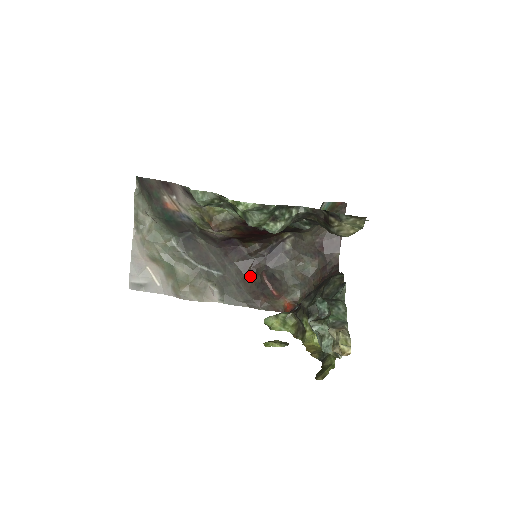
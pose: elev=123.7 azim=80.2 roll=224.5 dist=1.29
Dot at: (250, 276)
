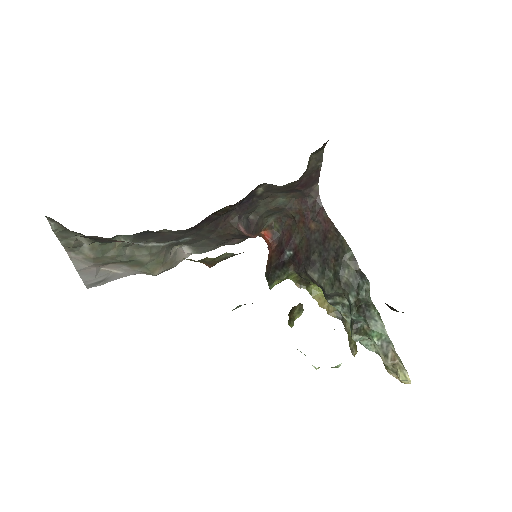
Dot at: (224, 231)
